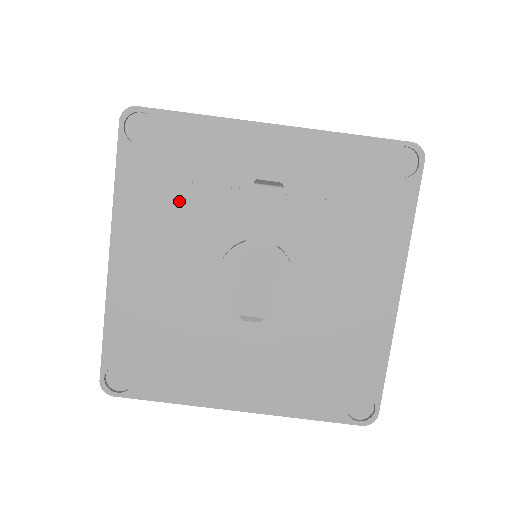
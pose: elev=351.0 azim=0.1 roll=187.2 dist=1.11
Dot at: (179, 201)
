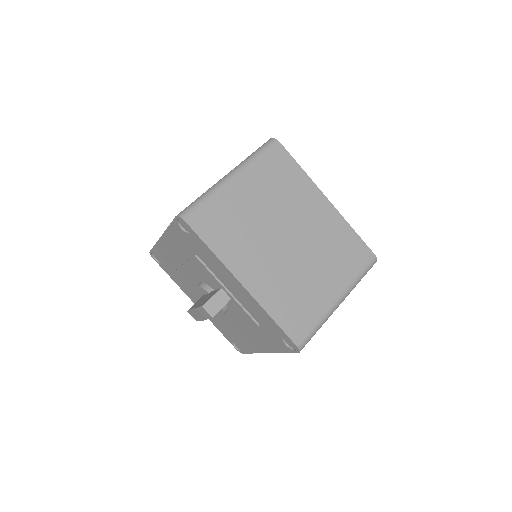
Dot at: (192, 257)
